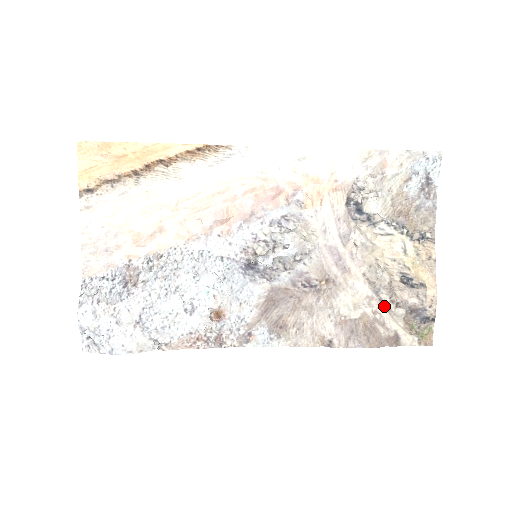
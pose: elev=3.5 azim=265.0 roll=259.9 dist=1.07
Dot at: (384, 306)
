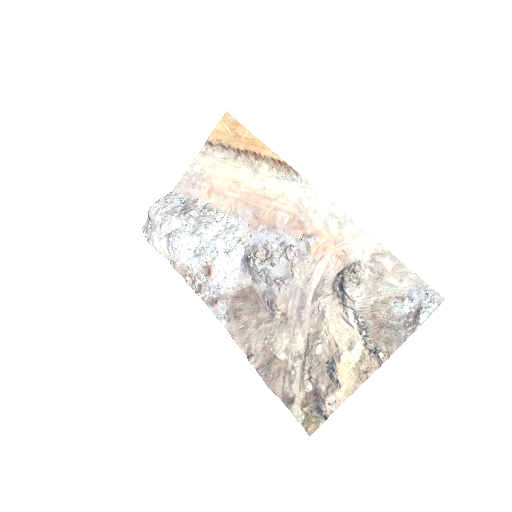
Dot at: (302, 370)
